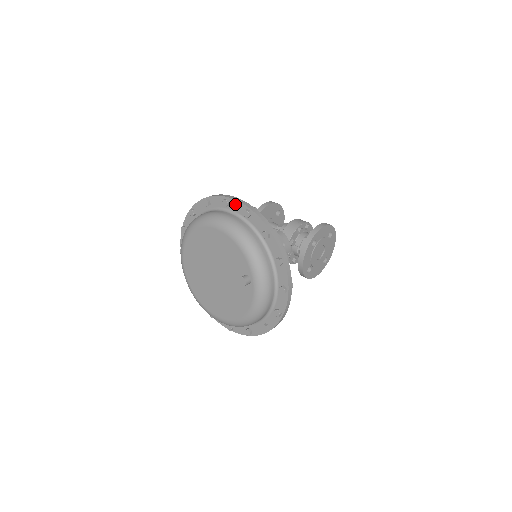
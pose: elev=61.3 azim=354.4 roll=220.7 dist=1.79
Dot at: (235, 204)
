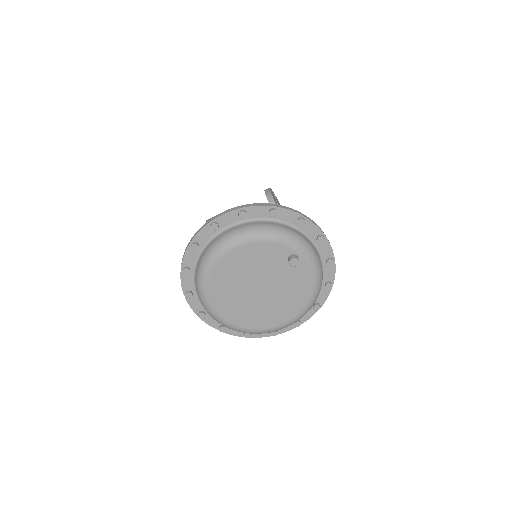
Dot at: (224, 219)
